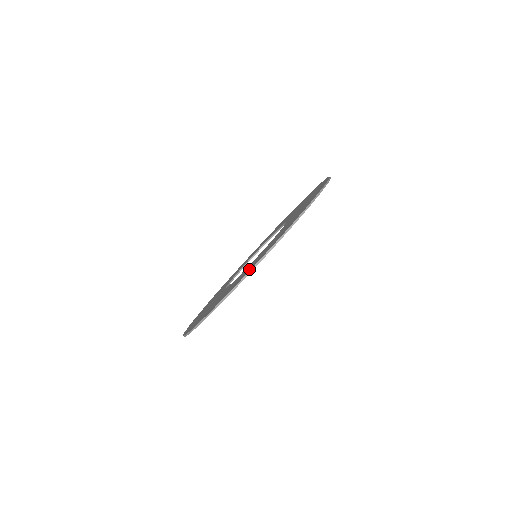
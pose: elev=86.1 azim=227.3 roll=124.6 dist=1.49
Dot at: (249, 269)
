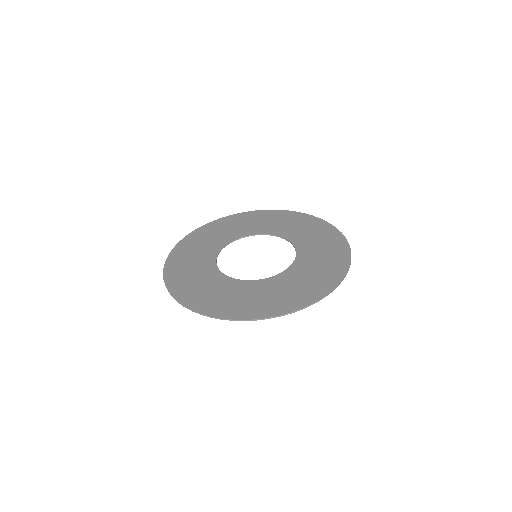
Dot at: (207, 304)
